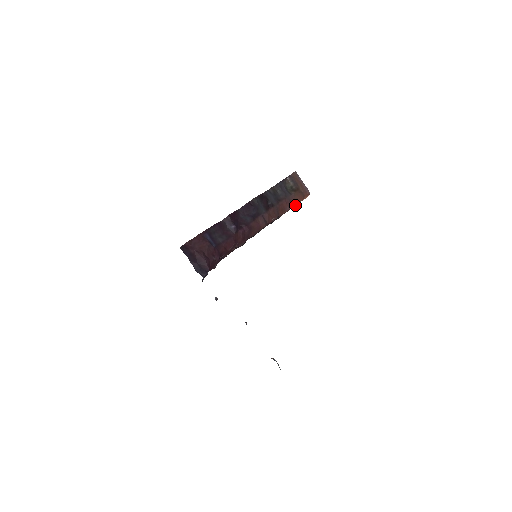
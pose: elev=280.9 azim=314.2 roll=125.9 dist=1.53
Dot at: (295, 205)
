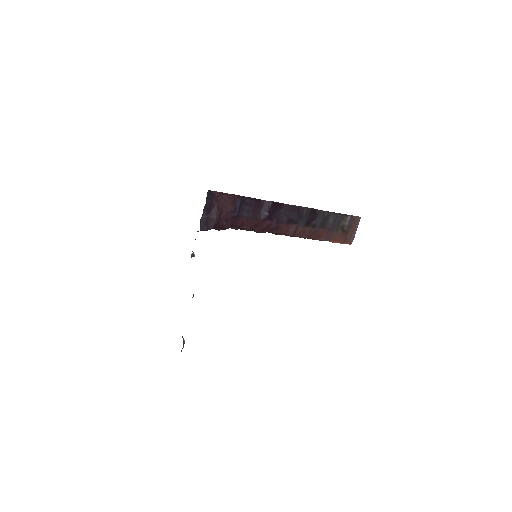
Dot at: (331, 241)
